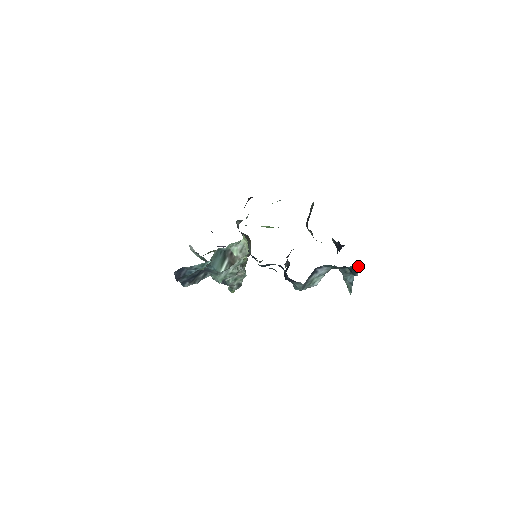
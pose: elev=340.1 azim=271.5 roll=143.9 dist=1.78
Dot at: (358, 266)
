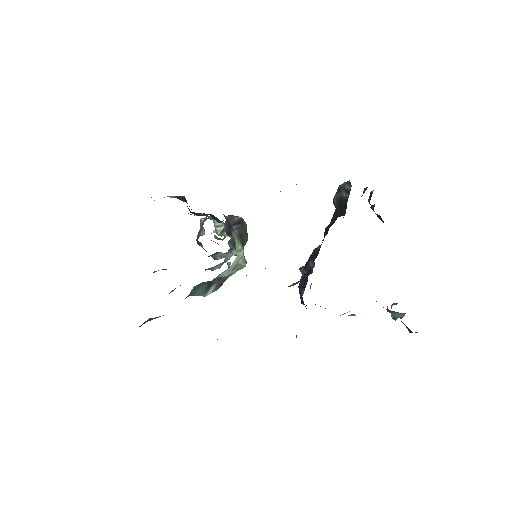
Dot at: occluded
